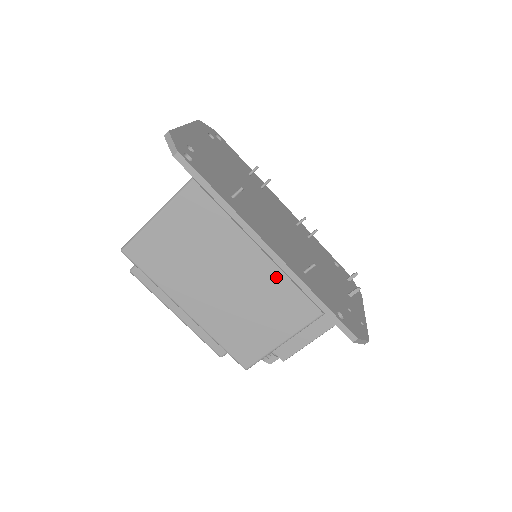
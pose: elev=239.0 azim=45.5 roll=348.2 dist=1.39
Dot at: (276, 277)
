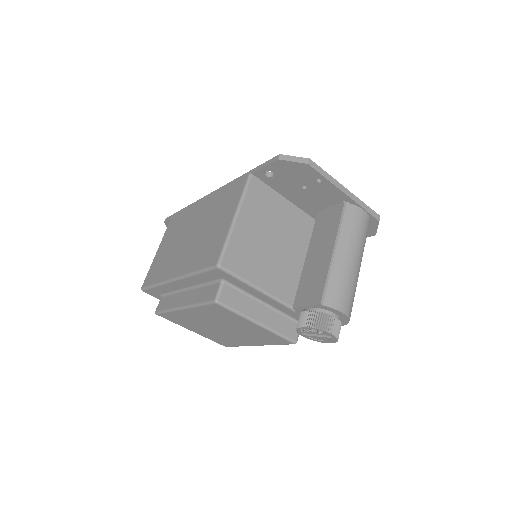
Dot at: (216, 197)
